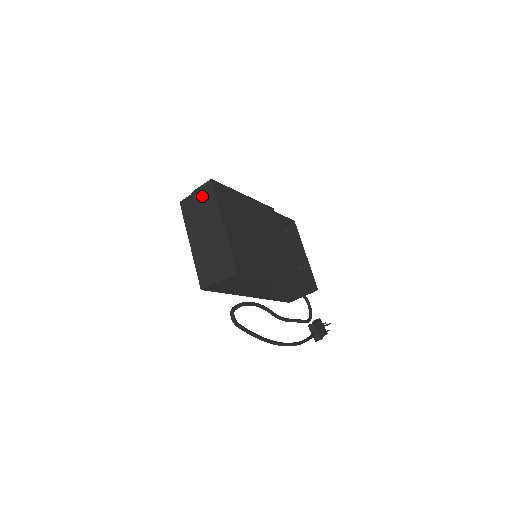
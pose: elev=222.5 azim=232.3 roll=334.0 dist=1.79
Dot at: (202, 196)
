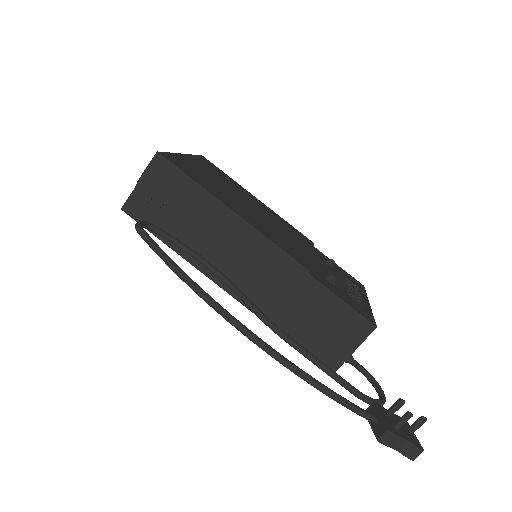
Dot at: occluded
